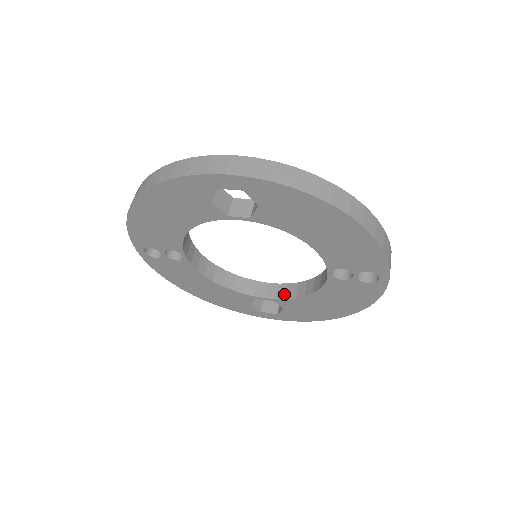
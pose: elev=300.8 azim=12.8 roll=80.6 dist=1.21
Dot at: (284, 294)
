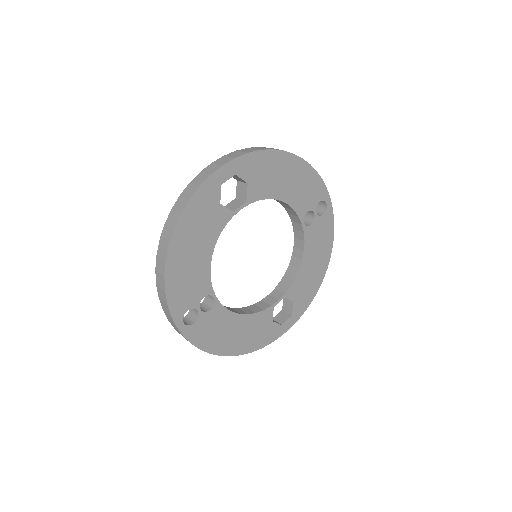
Dot at: (286, 286)
